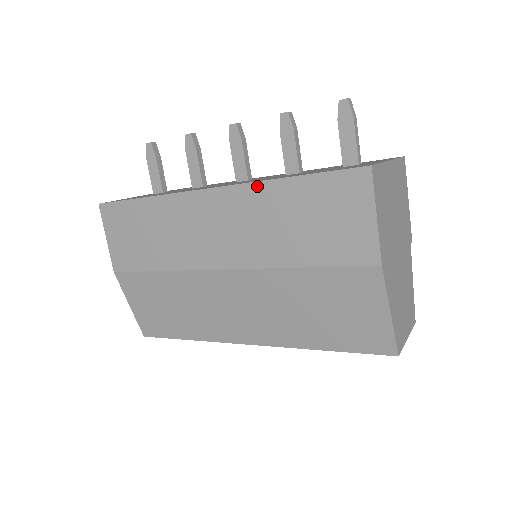
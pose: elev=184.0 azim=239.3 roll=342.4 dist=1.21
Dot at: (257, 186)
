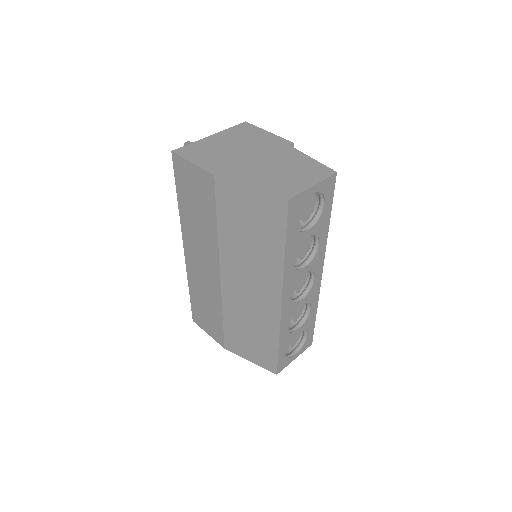
Dot at: (182, 221)
